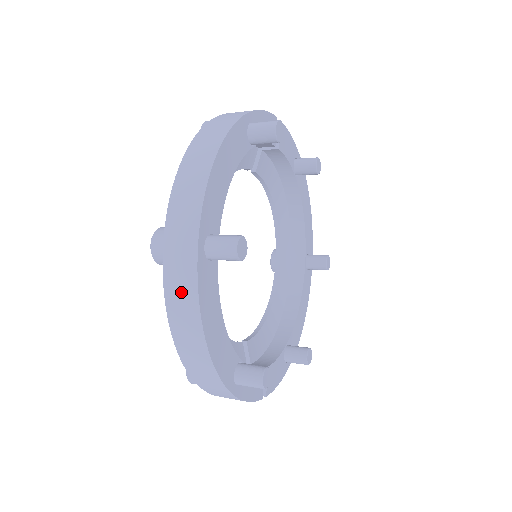
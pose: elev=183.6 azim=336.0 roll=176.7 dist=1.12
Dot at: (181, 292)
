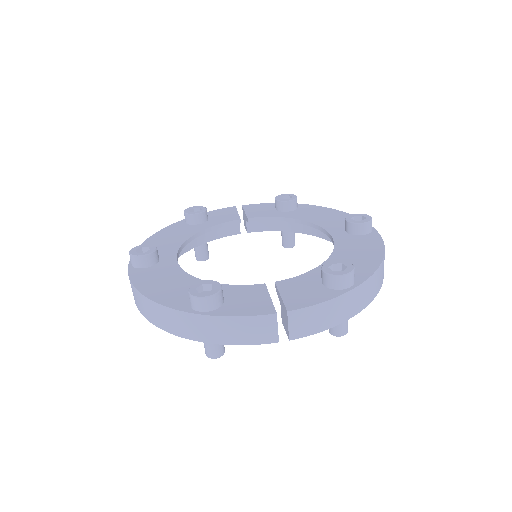
Dot at: occluded
